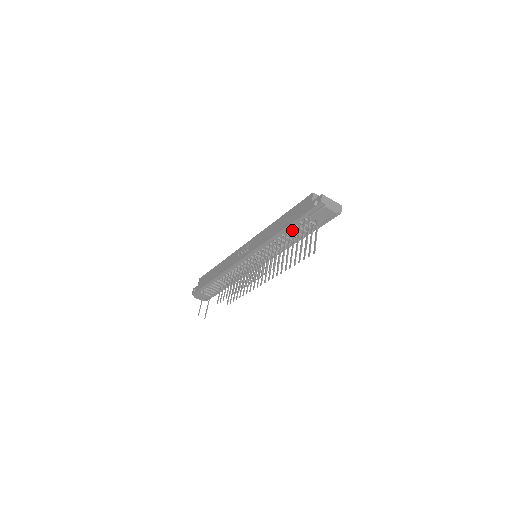
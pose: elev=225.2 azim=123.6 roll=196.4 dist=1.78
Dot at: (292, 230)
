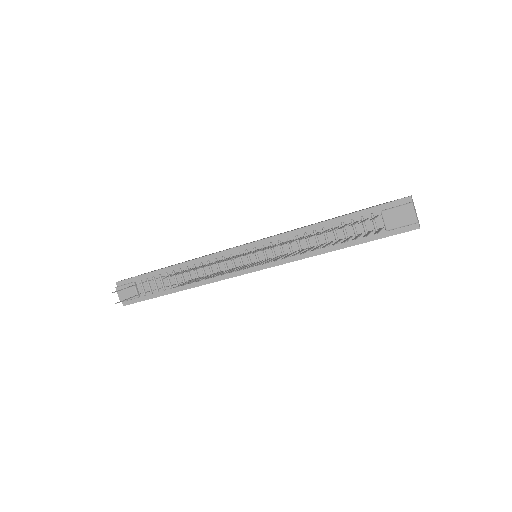
Dot at: (342, 225)
